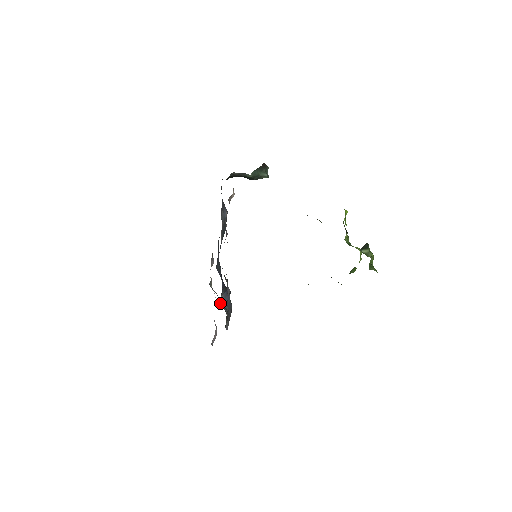
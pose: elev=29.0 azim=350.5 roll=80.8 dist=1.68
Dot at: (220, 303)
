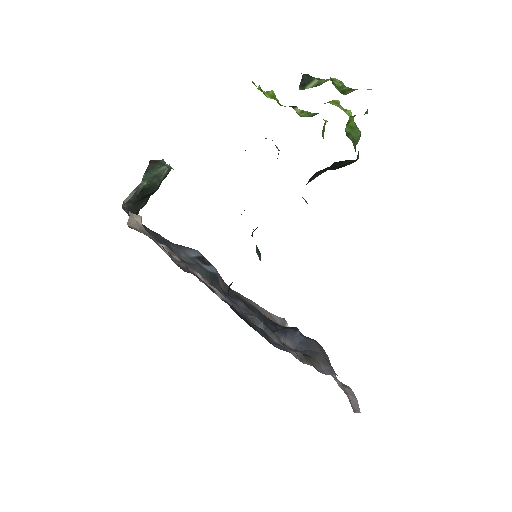
Dot at: occluded
